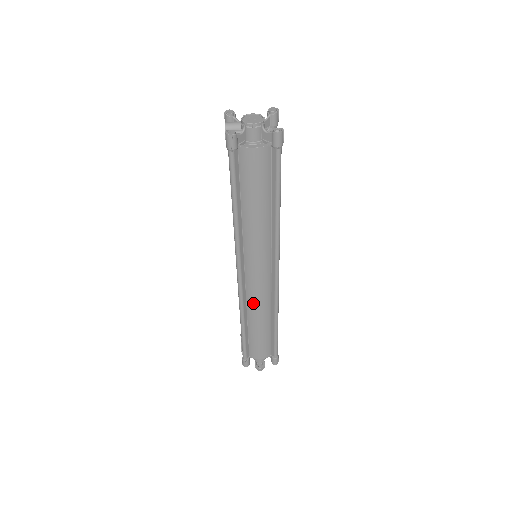
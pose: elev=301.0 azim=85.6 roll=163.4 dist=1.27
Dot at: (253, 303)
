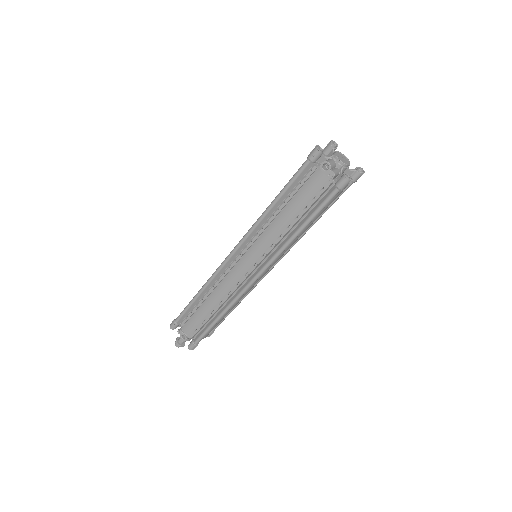
Dot at: (243, 296)
